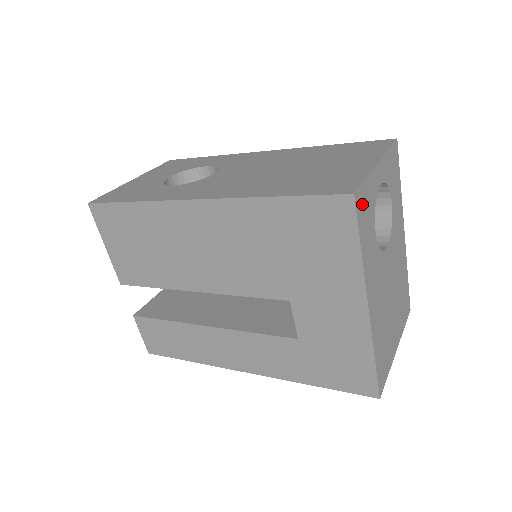
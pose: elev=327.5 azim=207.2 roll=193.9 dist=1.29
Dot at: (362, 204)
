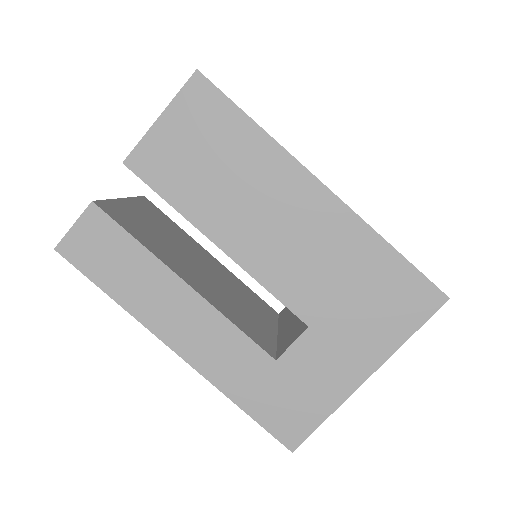
Dot at: occluded
